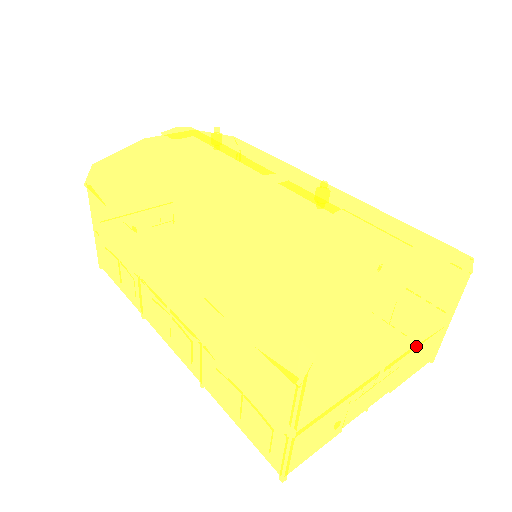
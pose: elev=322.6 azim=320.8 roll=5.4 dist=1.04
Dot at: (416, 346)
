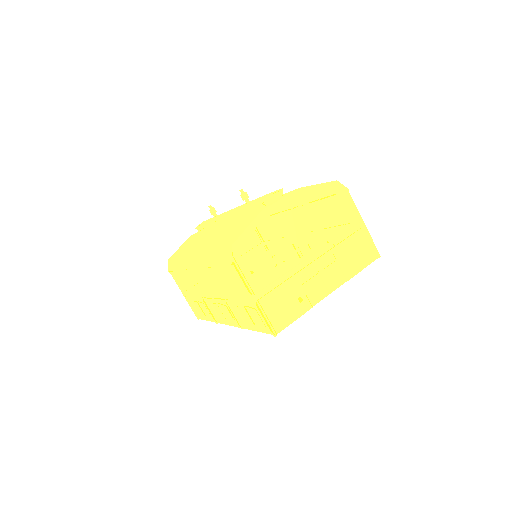
Dot at: (337, 243)
